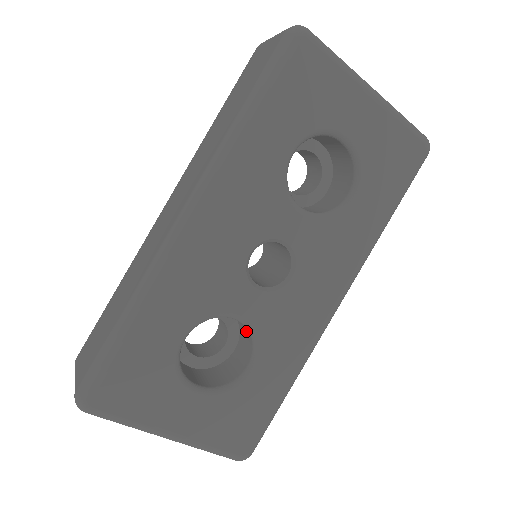
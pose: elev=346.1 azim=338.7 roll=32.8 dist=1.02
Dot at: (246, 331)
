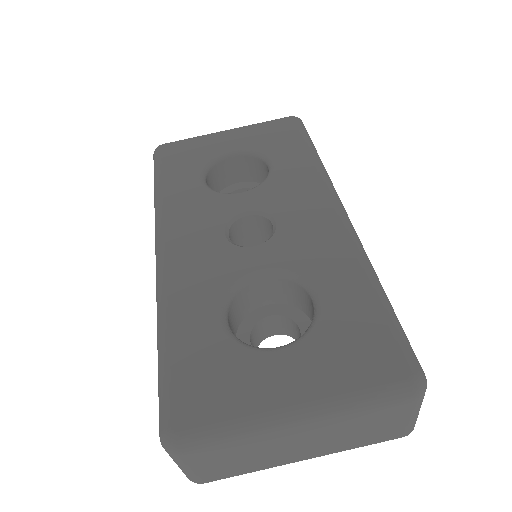
Dot at: (289, 289)
